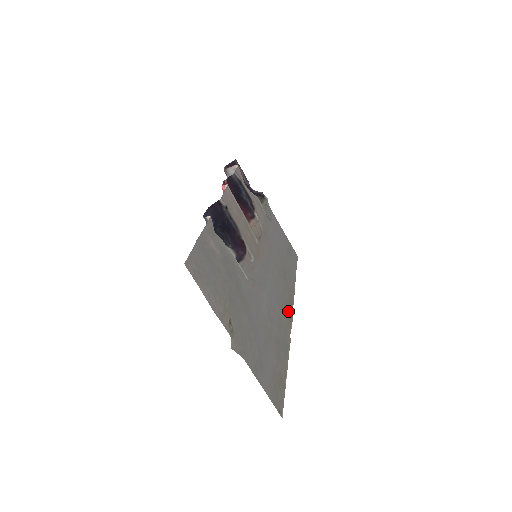
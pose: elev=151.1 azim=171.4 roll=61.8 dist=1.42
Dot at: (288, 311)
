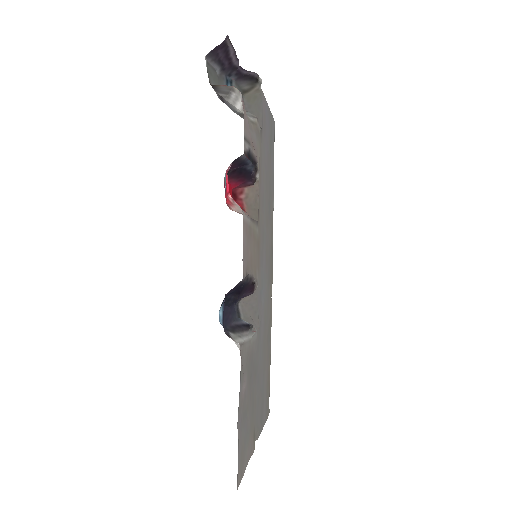
Dot at: (271, 267)
